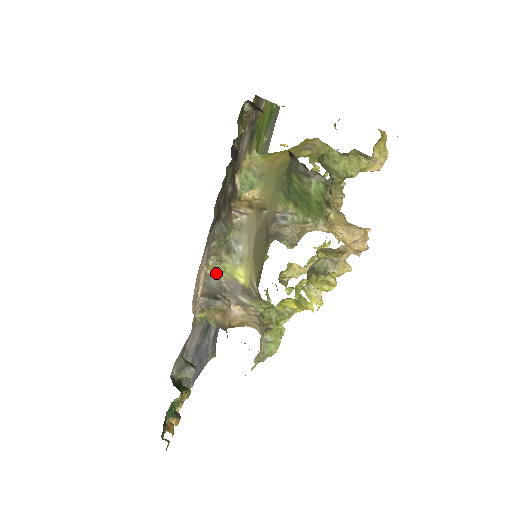
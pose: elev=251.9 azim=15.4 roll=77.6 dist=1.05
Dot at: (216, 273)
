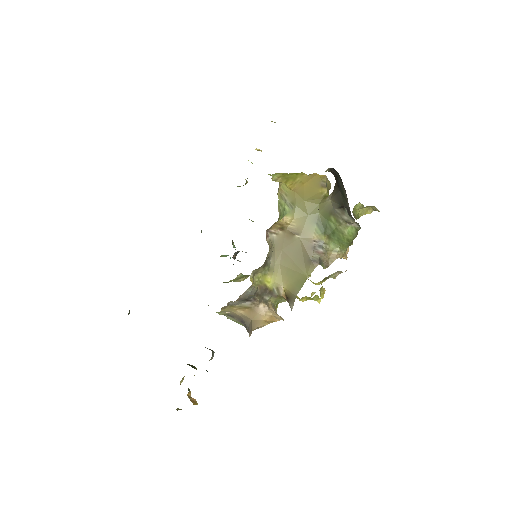
Dot at: (254, 283)
